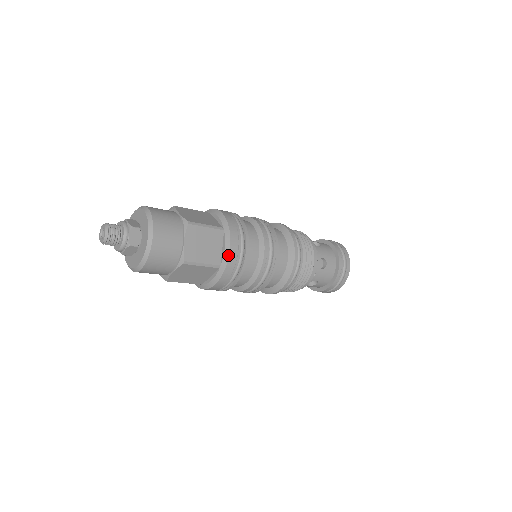
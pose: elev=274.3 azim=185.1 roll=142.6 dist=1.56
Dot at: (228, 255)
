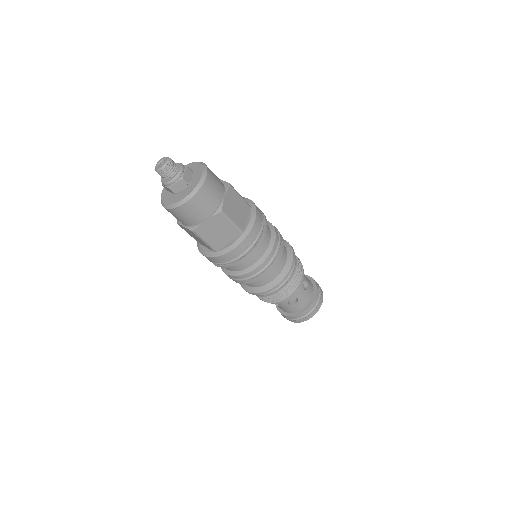
Dot at: (227, 252)
